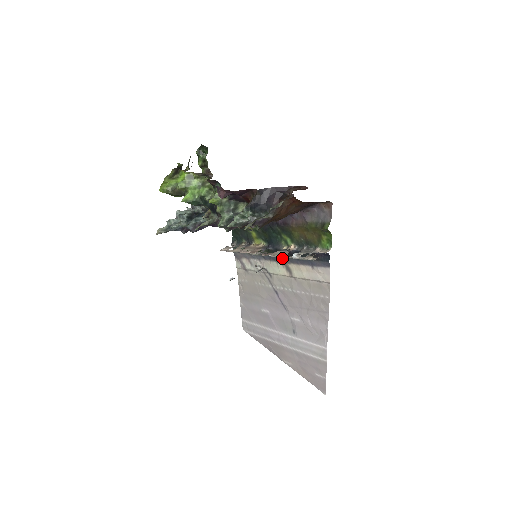
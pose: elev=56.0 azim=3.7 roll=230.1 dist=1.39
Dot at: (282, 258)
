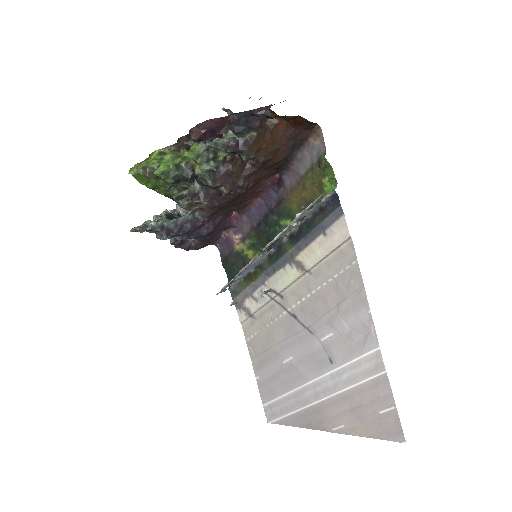
Dot at: (288, 254)
